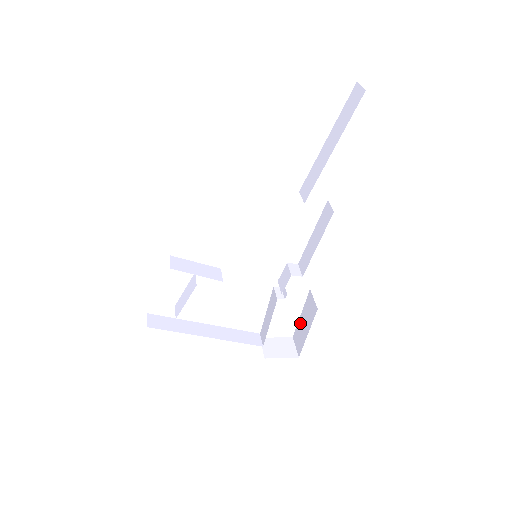
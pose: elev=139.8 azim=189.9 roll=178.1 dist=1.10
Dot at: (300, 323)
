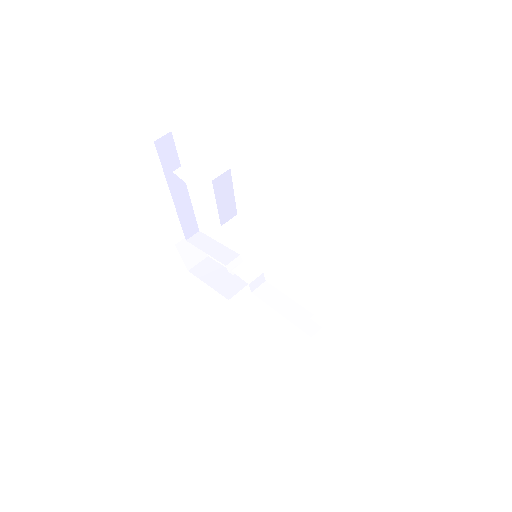
Dot at: (219, 269)
